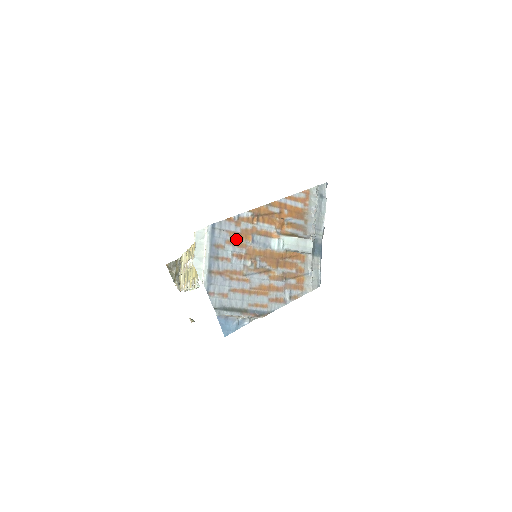
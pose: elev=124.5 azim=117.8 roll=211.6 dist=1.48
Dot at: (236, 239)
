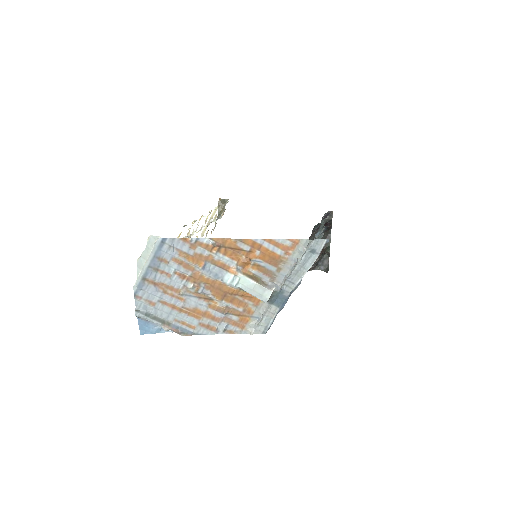
Dot at: (185, 260)
